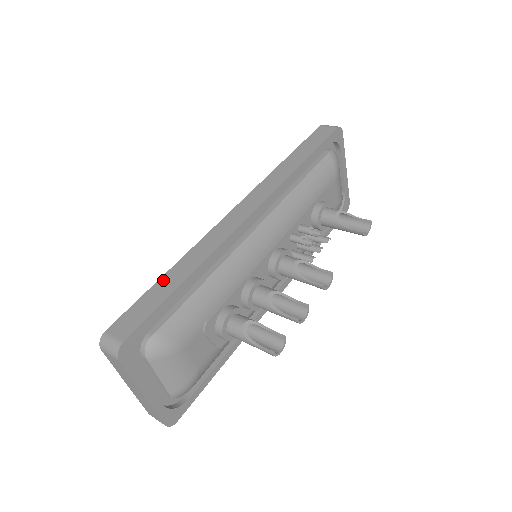
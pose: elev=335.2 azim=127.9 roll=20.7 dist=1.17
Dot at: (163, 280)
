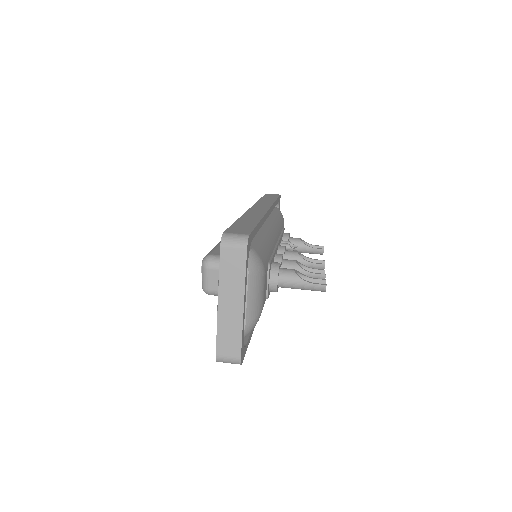
Dot at: (240, 221)
